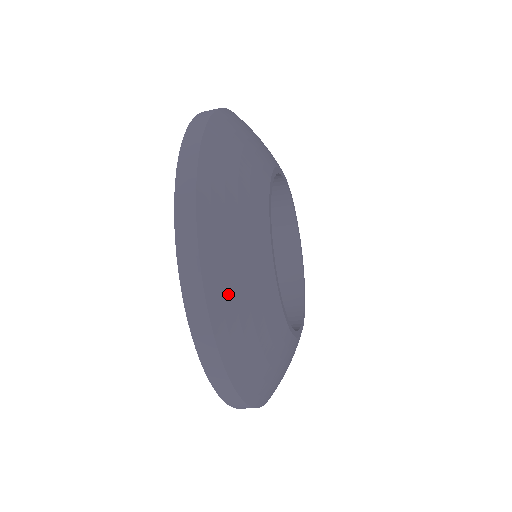
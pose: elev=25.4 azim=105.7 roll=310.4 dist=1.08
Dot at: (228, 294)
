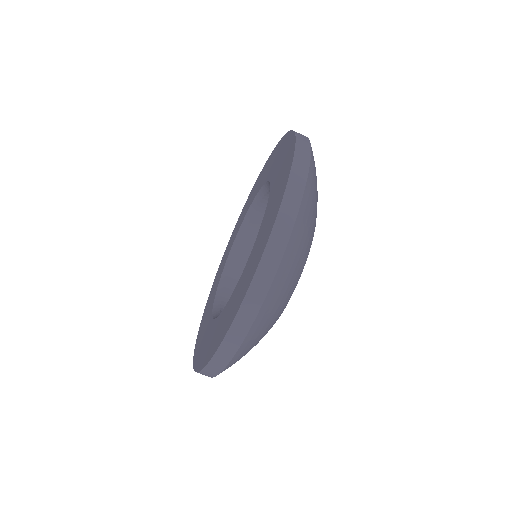
Dot at: occluded
